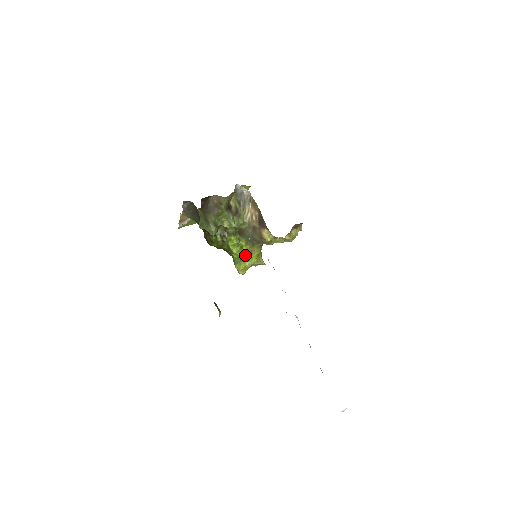
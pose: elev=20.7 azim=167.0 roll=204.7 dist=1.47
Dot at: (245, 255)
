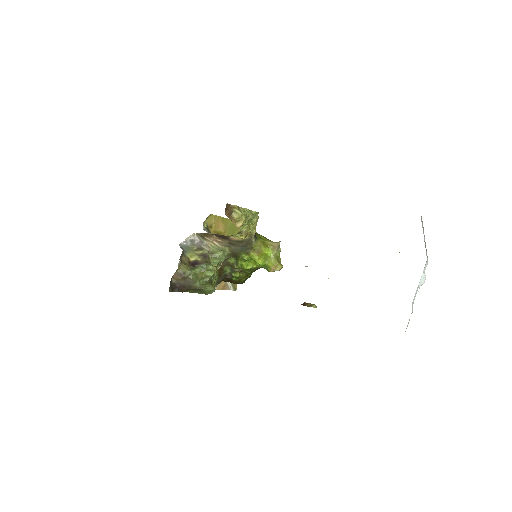
Dot at: (260, 259)
